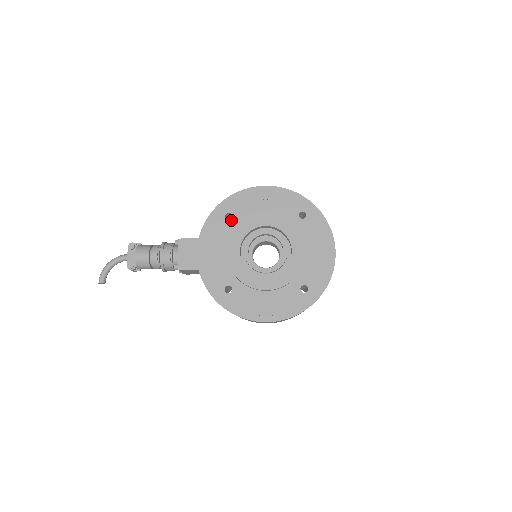
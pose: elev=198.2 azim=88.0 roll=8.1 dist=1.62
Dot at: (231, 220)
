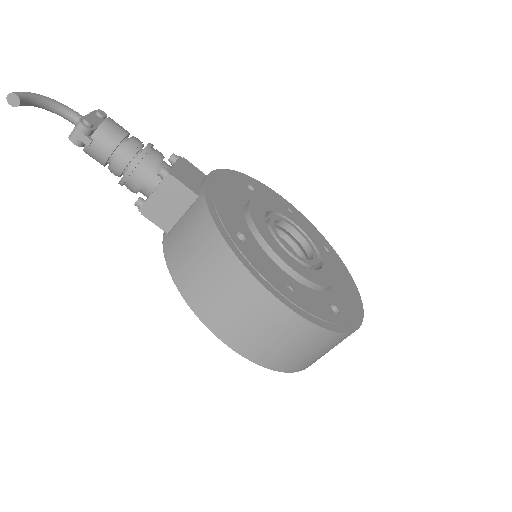
Dot at: (253, 192)
